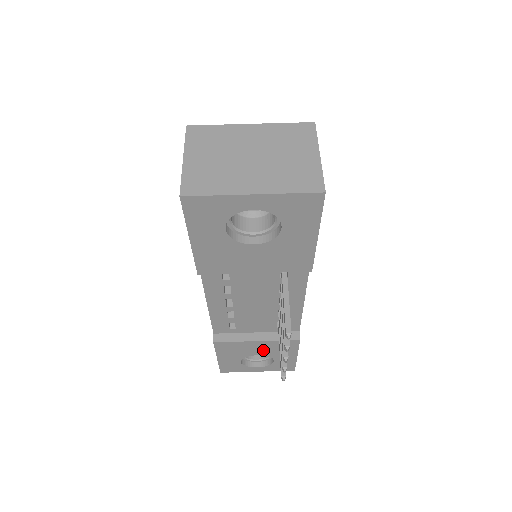
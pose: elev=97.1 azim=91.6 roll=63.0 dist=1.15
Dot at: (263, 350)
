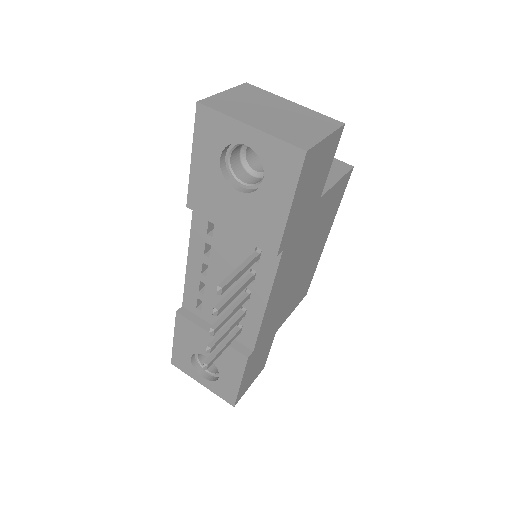
Dot at: occluded
